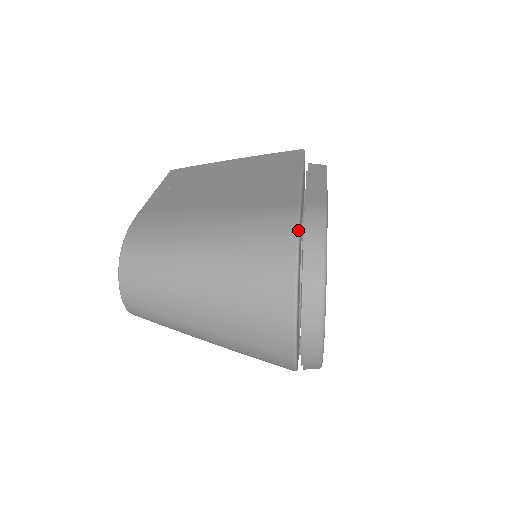
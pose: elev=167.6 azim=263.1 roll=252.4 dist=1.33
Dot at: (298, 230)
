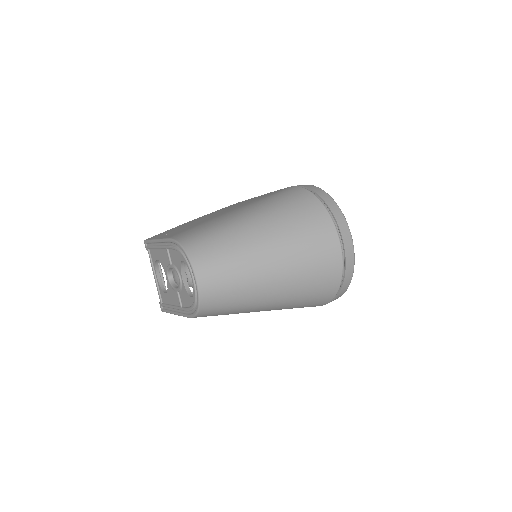
Dot at: (306, 189)
